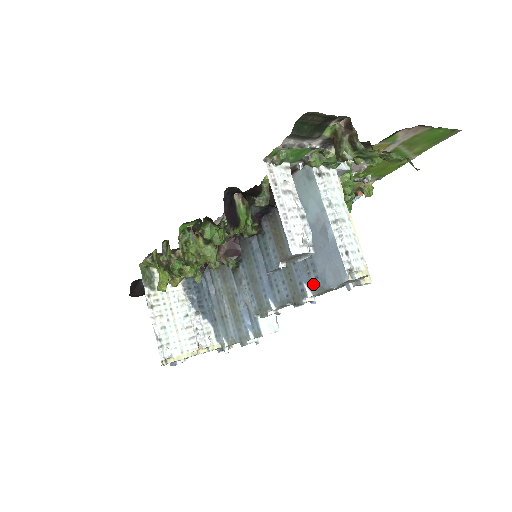
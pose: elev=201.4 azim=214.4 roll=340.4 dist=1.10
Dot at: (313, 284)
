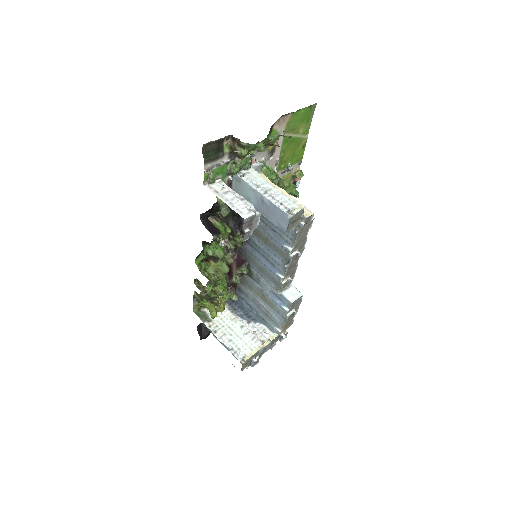
Dot at: (288, 242)
